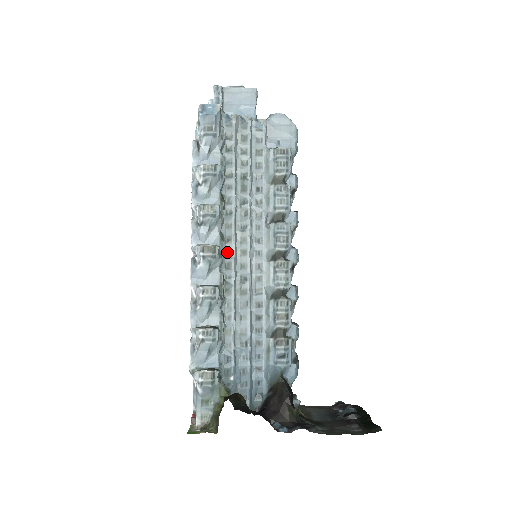
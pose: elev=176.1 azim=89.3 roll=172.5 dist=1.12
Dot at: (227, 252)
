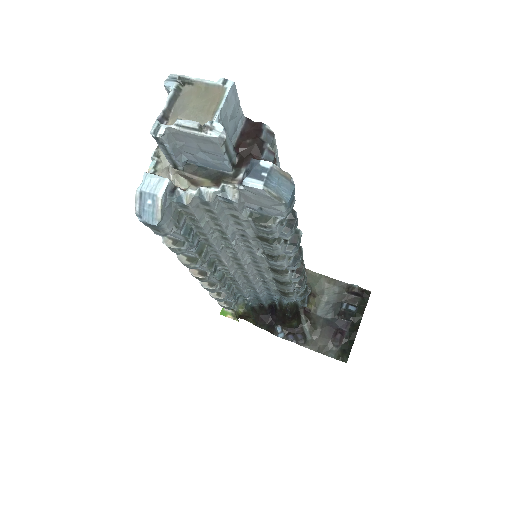
Dot at: (222, 264)
